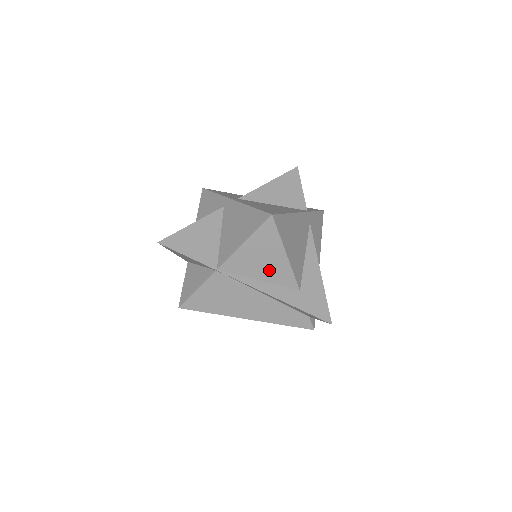
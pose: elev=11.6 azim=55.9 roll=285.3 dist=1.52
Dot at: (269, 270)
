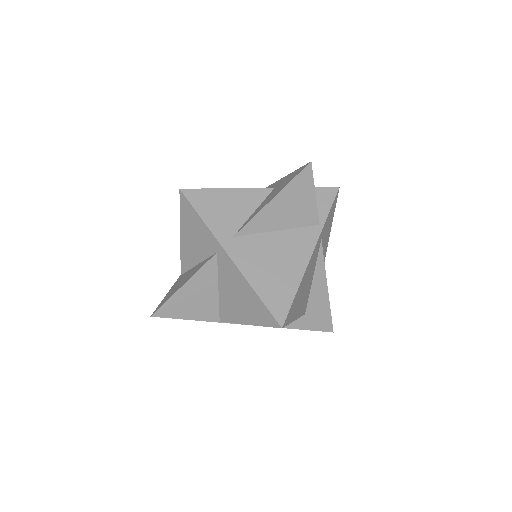
Dot at: occluded
